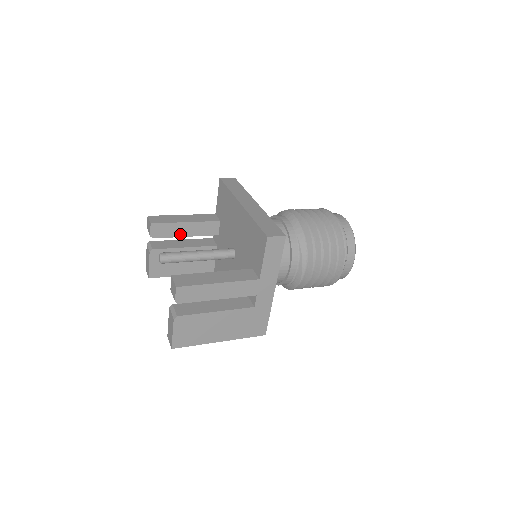
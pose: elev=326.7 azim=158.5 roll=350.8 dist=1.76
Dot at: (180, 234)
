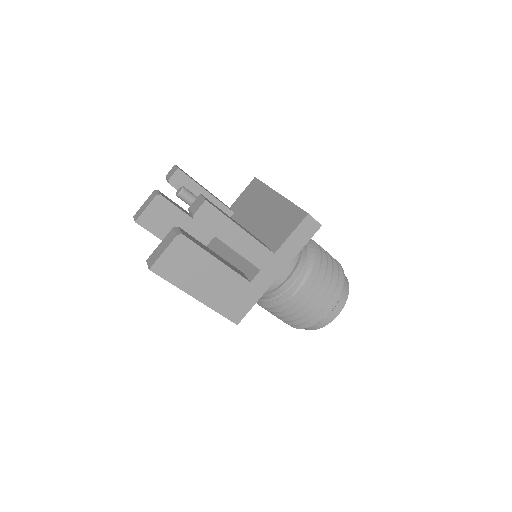
Dot at: occluded
